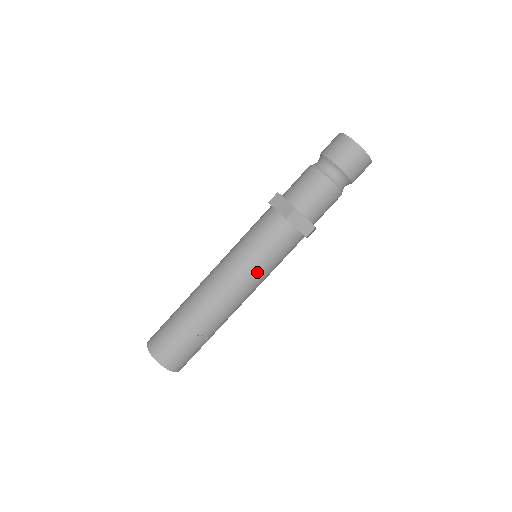
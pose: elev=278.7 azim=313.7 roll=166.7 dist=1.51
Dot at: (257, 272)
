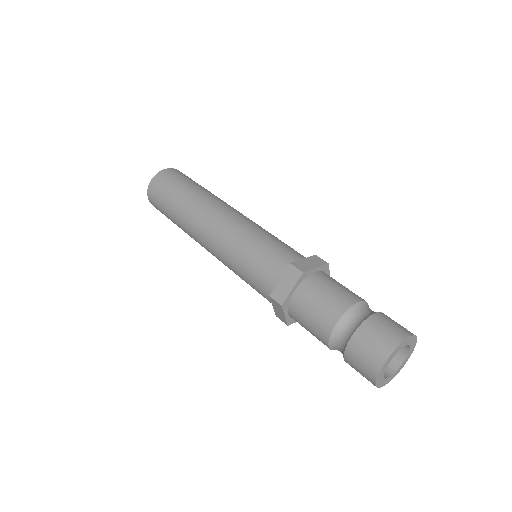
Dot at: (231, 269)
